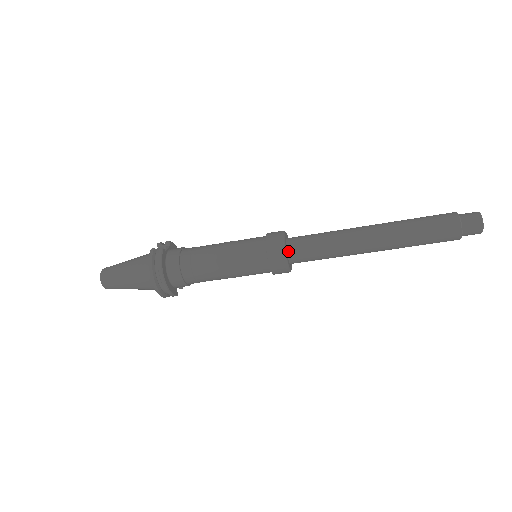
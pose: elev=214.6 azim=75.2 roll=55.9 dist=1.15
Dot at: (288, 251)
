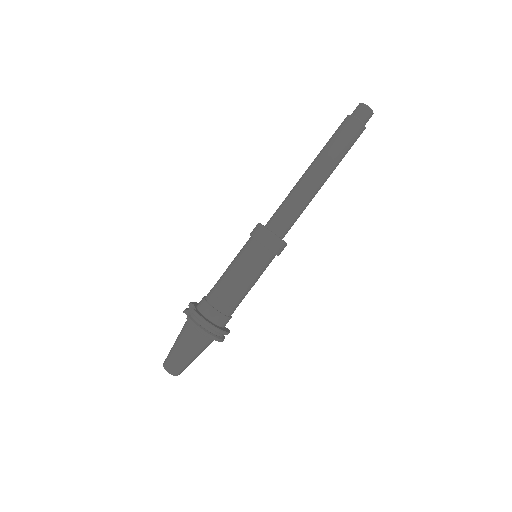
Dot at: (275, 233)
